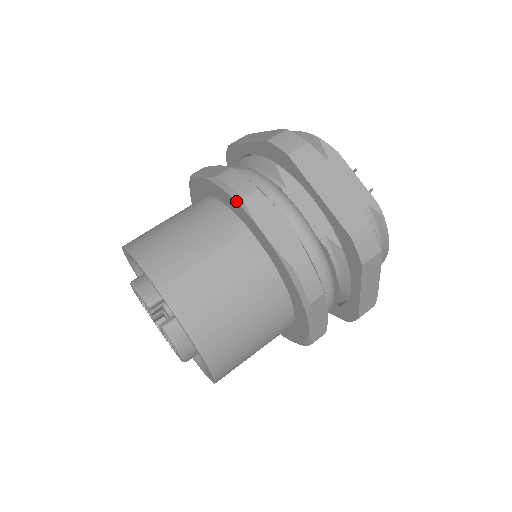
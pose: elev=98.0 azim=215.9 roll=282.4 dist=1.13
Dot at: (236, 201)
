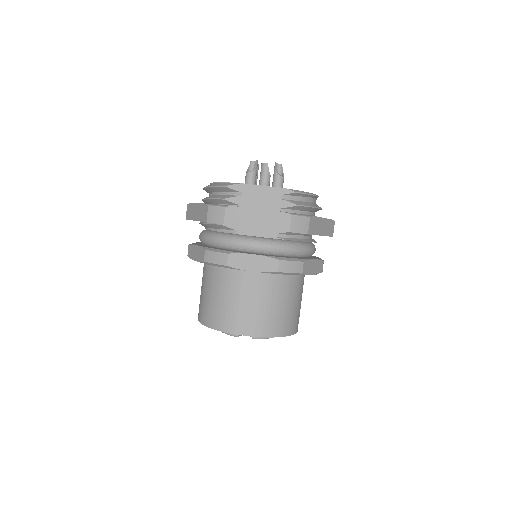
Dot at: occluded
